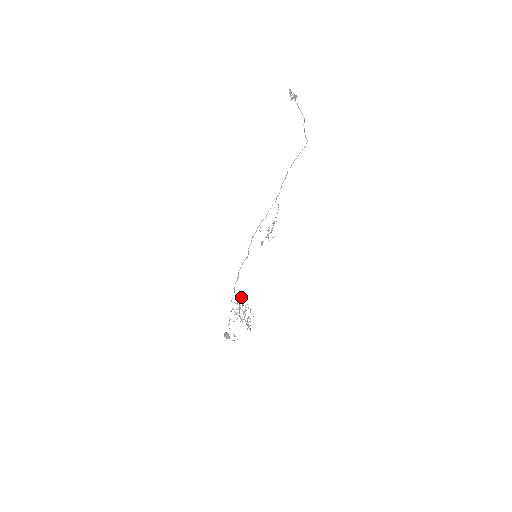
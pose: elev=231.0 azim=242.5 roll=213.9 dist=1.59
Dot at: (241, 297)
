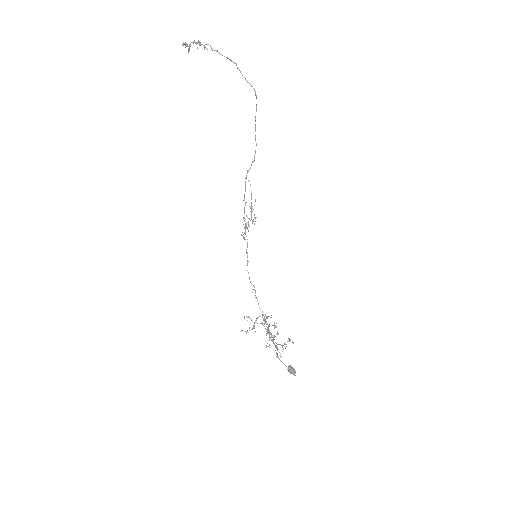
Dot at: (262, 314)
